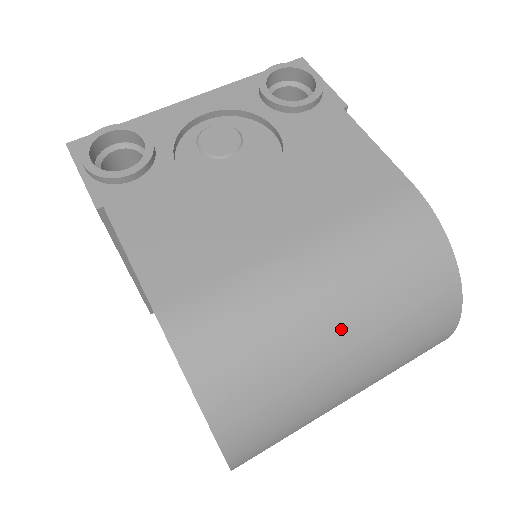
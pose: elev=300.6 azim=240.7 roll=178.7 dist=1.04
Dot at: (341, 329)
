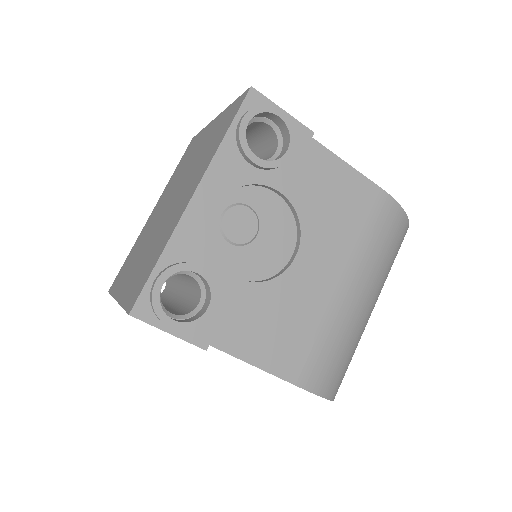
Dot at: (372, 307)
